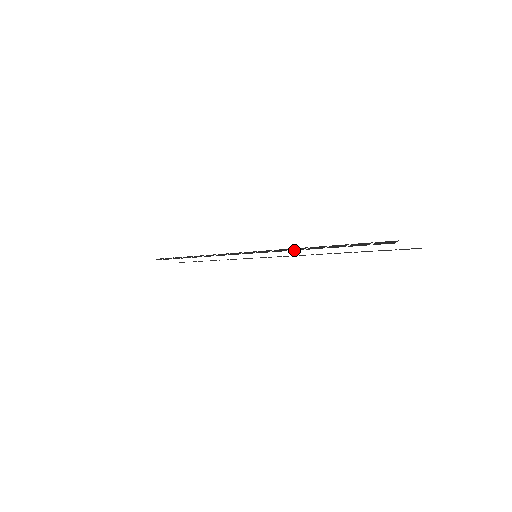
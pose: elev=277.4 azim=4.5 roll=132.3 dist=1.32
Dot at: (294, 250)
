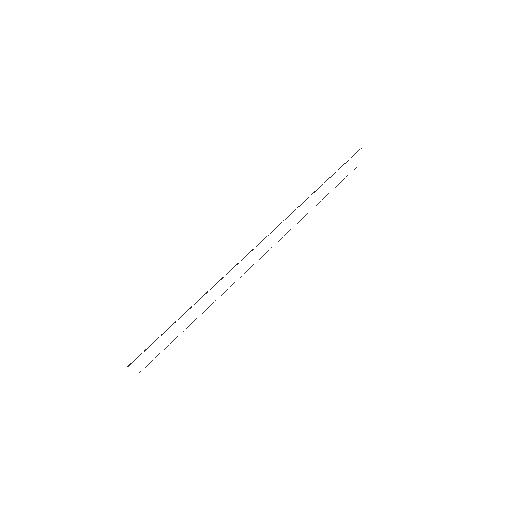
Dot at: occluded
